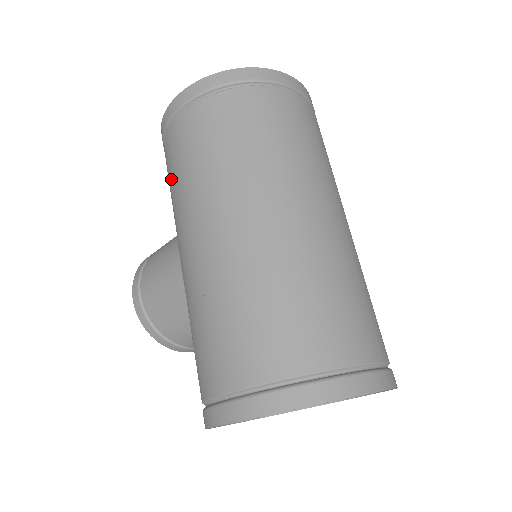
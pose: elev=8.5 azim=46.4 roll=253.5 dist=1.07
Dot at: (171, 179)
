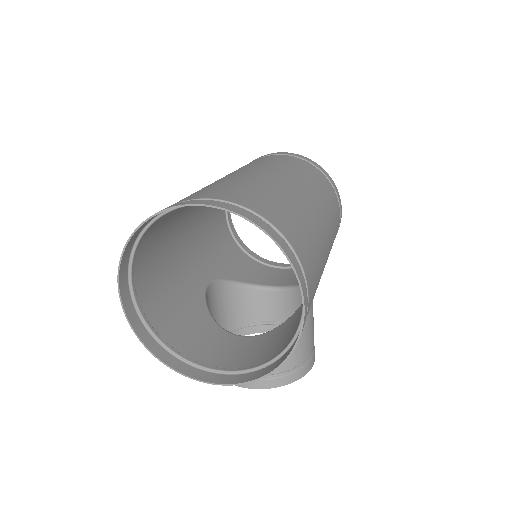
Dot at: (219, 246)
